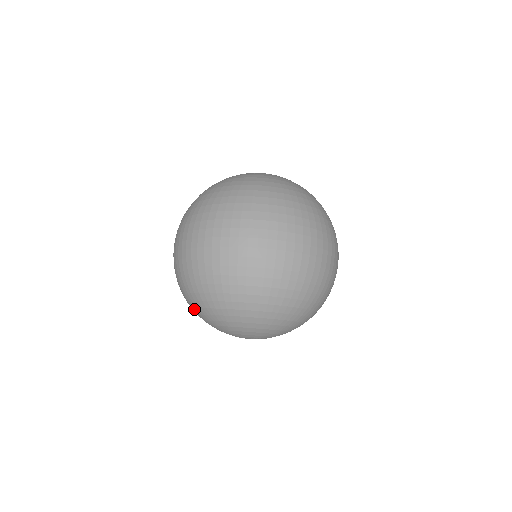
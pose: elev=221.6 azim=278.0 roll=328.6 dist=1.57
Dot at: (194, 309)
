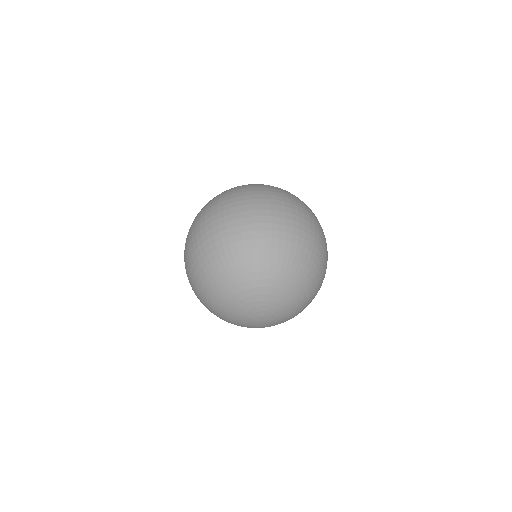
Dot at: (206, 298)
